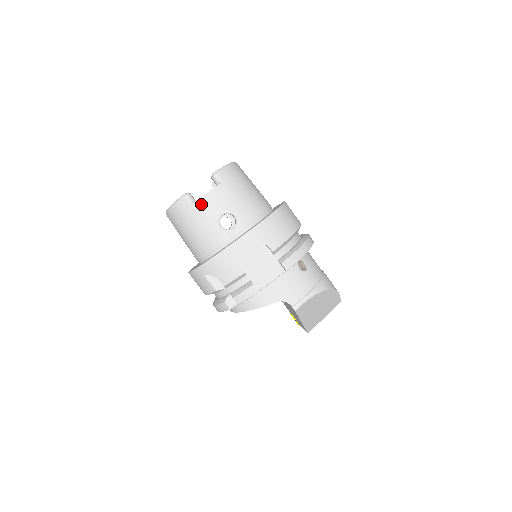
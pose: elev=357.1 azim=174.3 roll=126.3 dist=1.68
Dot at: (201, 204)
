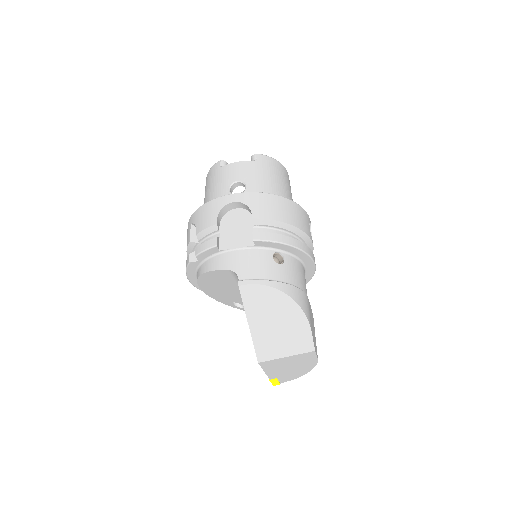
Dot at: (227, 168)
